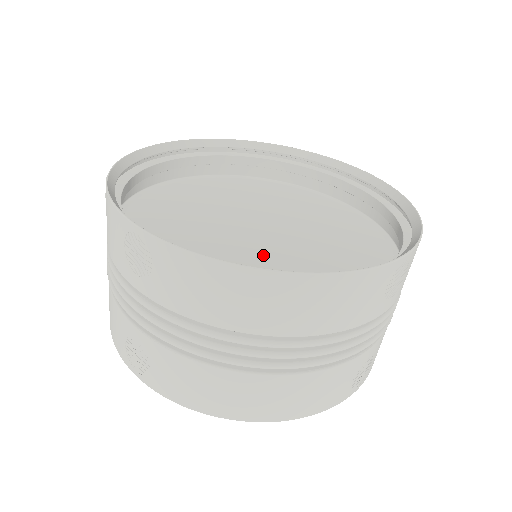
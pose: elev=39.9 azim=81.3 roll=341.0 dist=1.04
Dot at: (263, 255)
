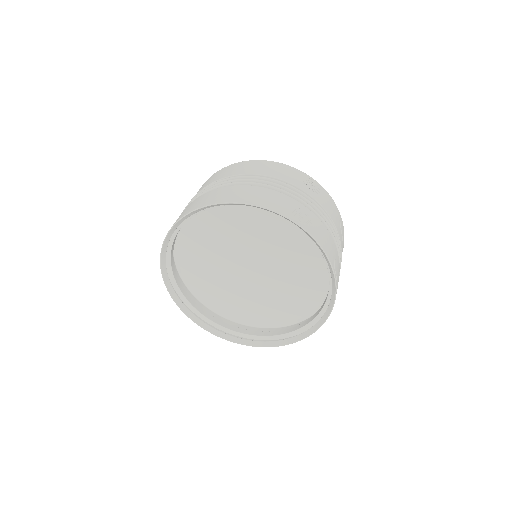
Dot at: (257, 290)
